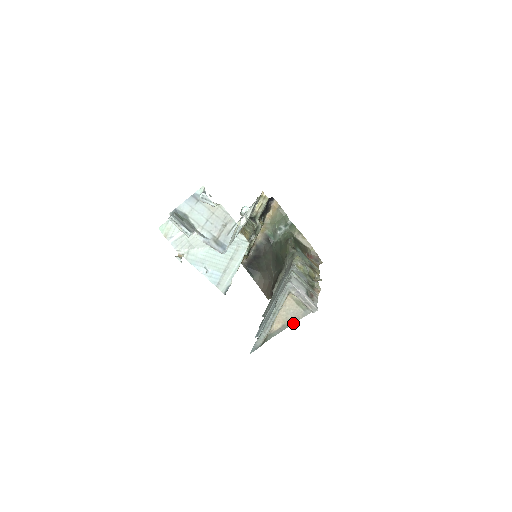
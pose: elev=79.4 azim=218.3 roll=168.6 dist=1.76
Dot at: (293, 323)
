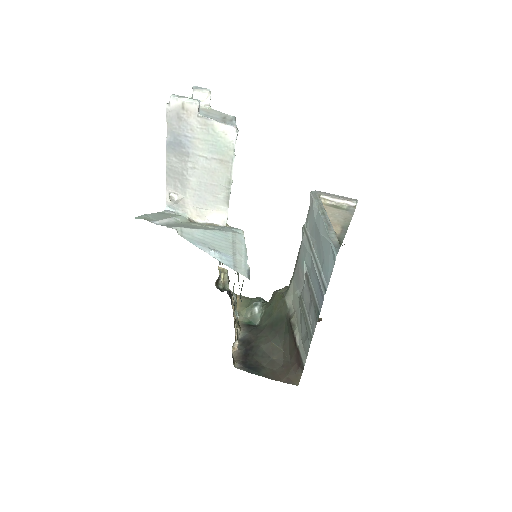
Dot at: (349, 223)
